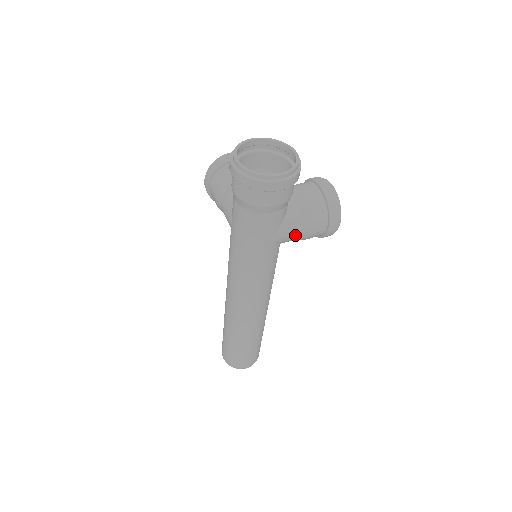
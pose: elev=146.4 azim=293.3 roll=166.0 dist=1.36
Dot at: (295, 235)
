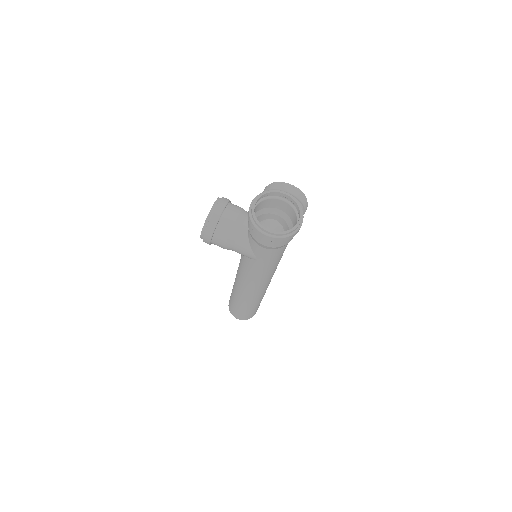
Dot at: occluded
